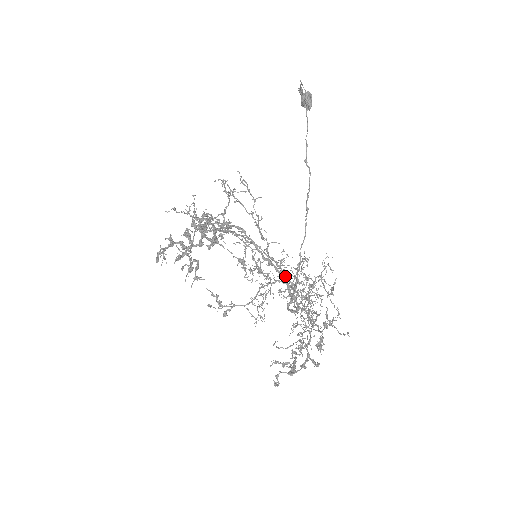
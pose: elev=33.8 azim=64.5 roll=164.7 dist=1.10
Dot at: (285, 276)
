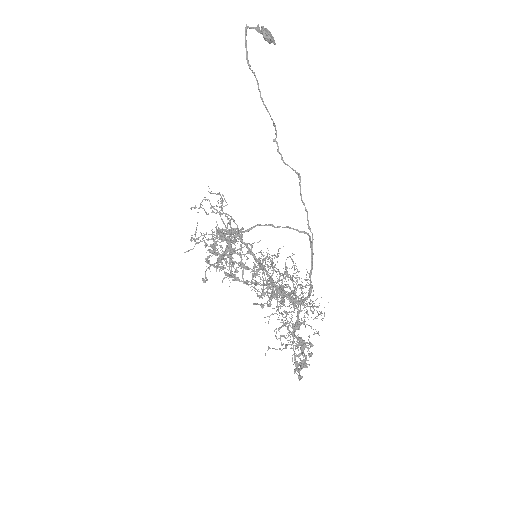
Dot at: (312, 253)
